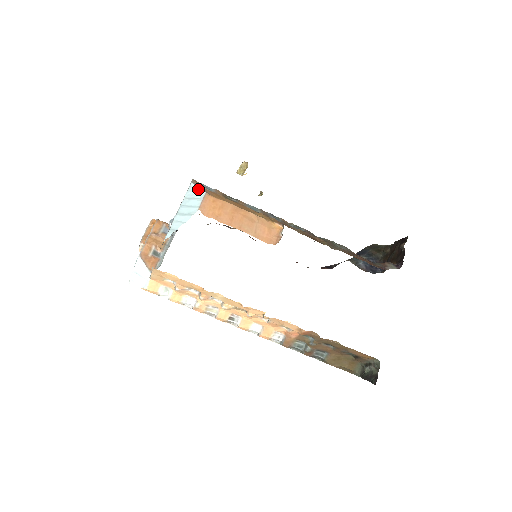
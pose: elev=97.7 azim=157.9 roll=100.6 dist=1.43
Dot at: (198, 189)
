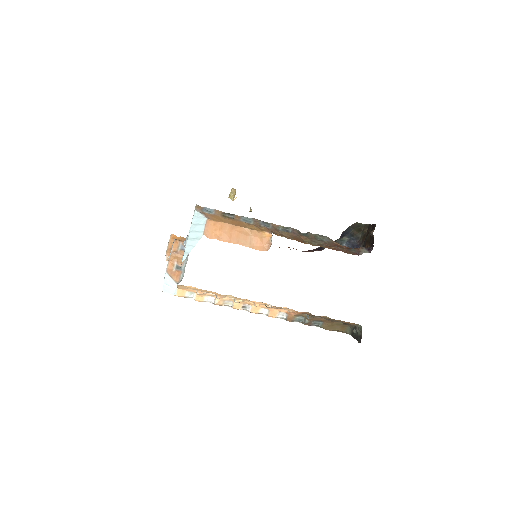
Dot at: (201, 216)
